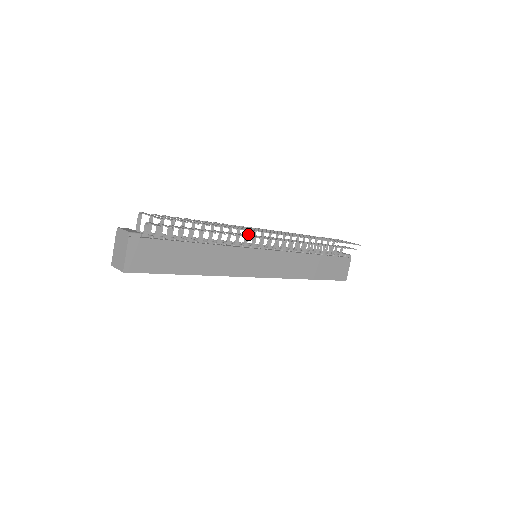
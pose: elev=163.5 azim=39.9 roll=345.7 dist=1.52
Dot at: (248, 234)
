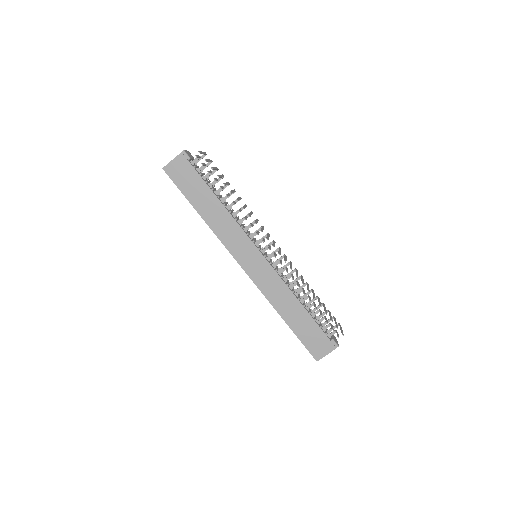
Dot at: occluded
